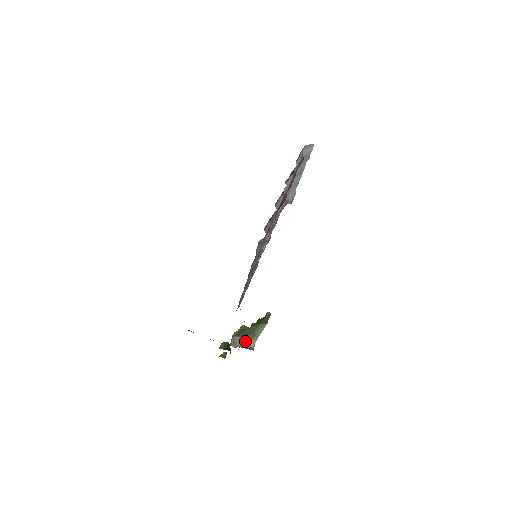
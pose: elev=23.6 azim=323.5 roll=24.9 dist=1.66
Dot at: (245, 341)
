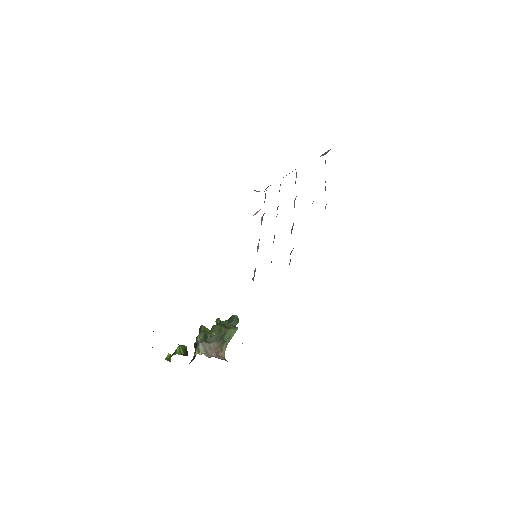
Dot at: (217, 349)
